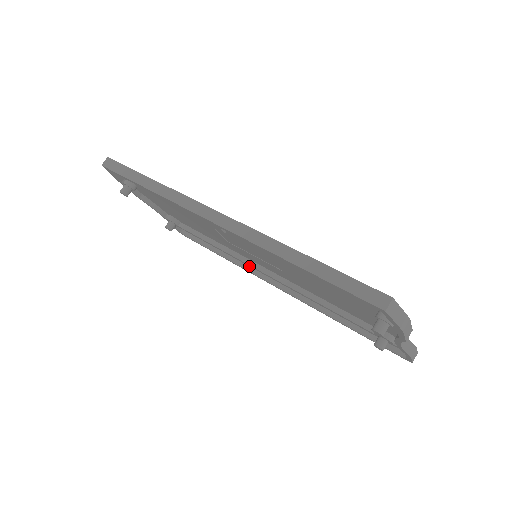
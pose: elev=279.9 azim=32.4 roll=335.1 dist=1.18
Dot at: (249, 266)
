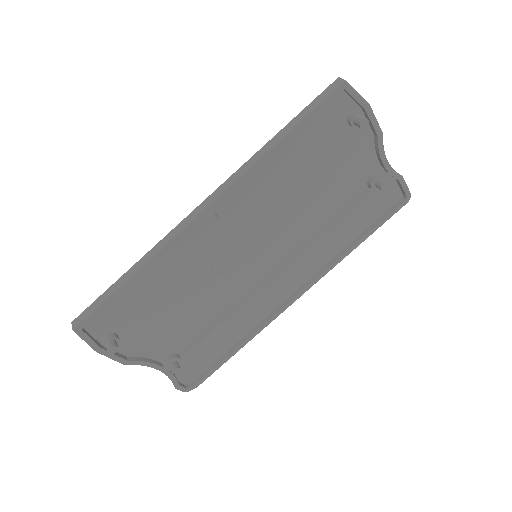
Dot at: (262, 320)
